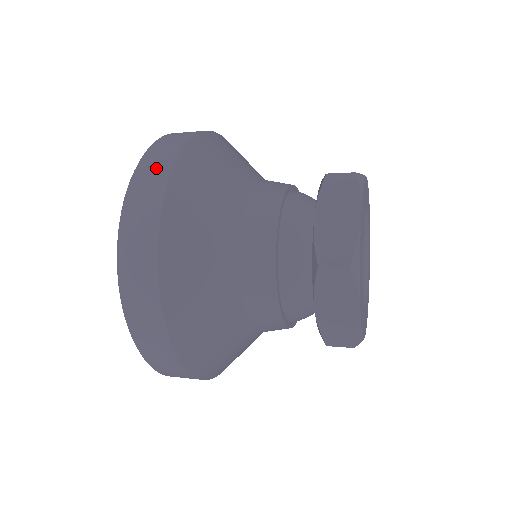
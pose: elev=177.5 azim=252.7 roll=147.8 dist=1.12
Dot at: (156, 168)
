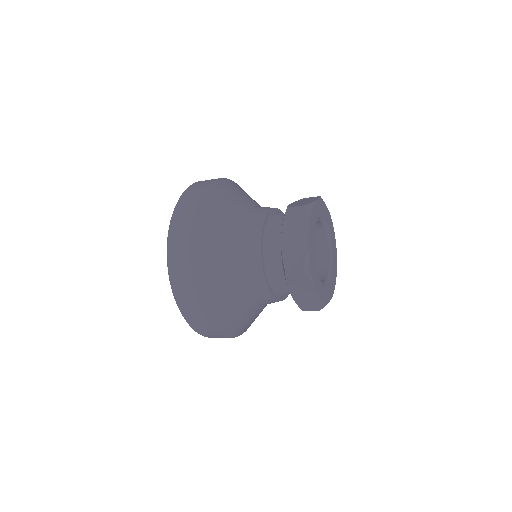
Dot at: (182, 221)
